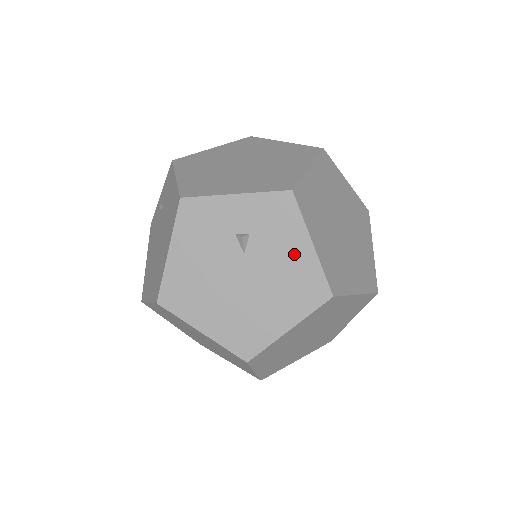
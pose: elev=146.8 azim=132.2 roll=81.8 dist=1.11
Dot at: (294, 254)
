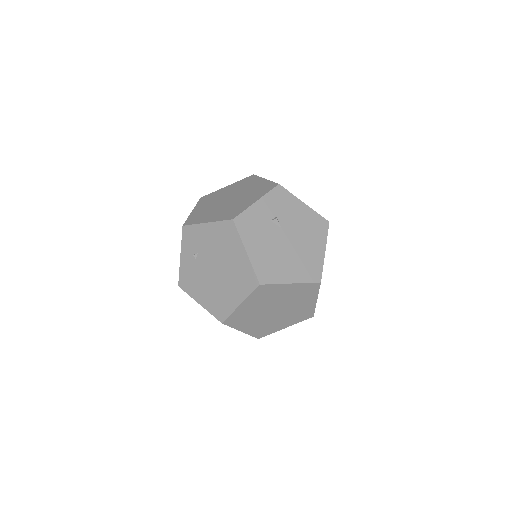
Dot at: (301, 213)
